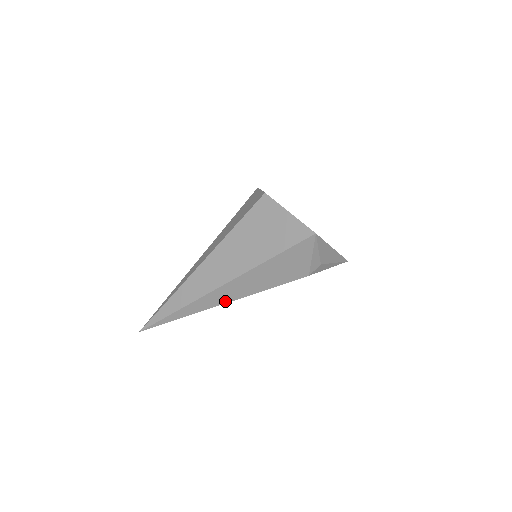
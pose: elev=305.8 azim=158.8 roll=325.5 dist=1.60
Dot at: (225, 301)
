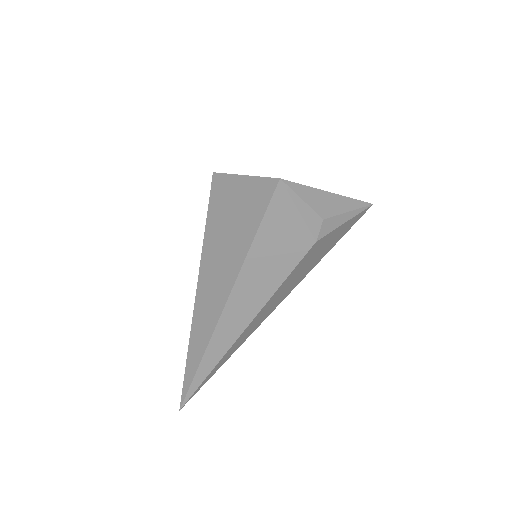
Dot at: (242, 327)
